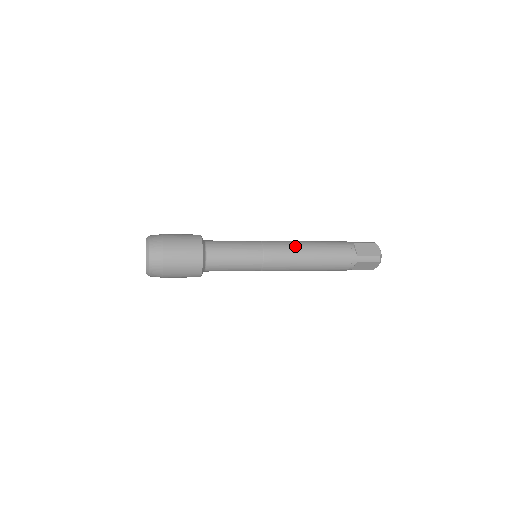
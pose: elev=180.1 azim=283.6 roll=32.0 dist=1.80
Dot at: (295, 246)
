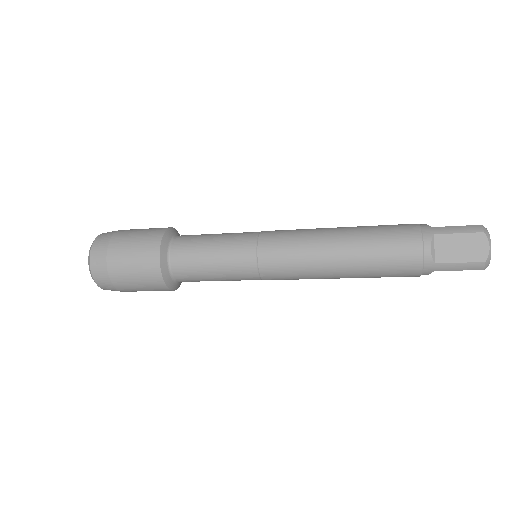
Dot at: (313, 250)
